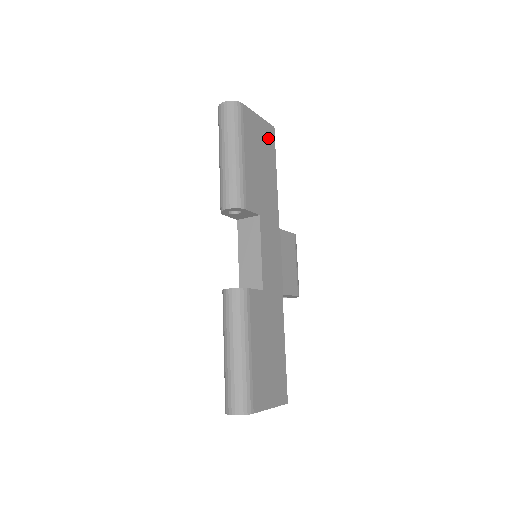
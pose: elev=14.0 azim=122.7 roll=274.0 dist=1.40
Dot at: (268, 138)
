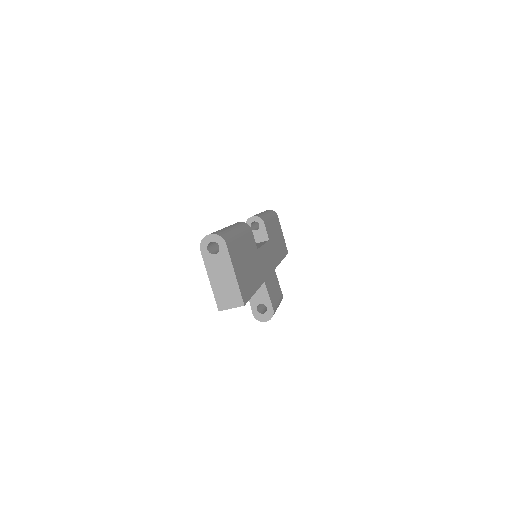
Dot at: (284, 246)
